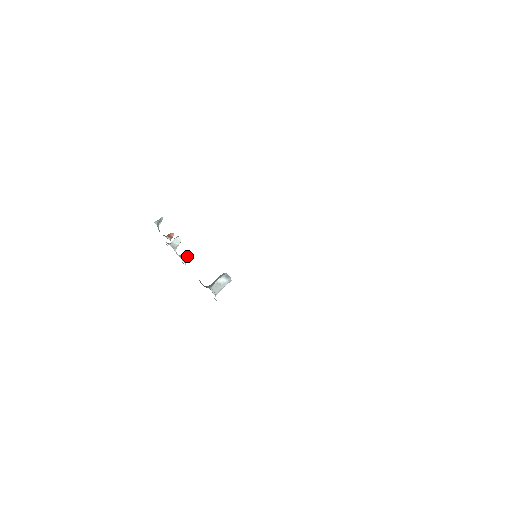
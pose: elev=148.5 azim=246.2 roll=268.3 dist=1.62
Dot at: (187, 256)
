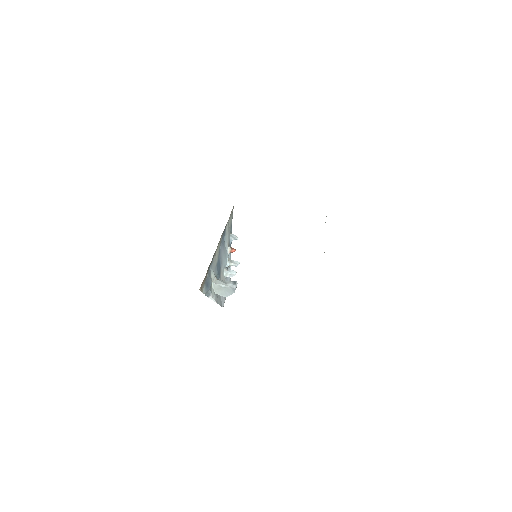
Dot at: (231, 271)
